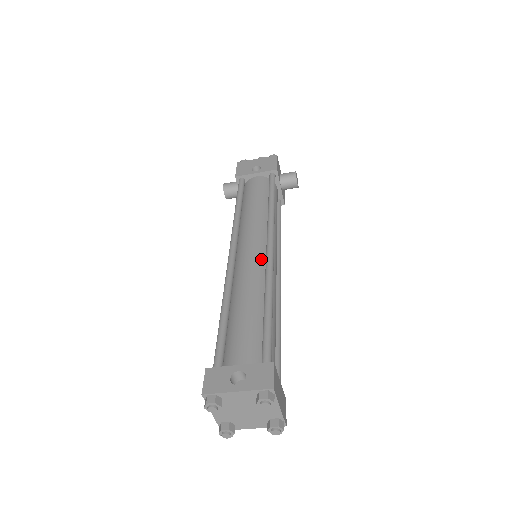
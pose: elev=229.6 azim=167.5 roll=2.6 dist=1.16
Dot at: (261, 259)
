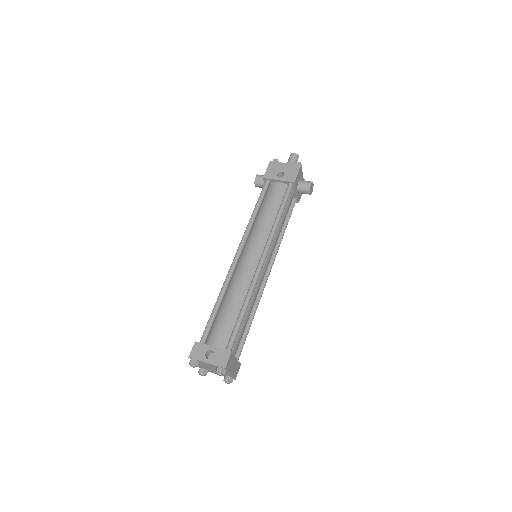
Dot at: (254, 267)
